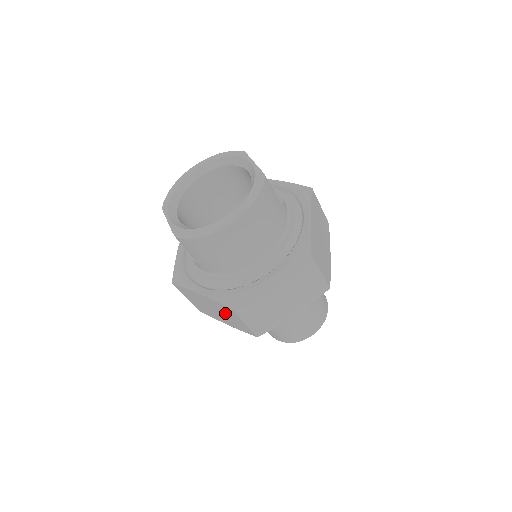
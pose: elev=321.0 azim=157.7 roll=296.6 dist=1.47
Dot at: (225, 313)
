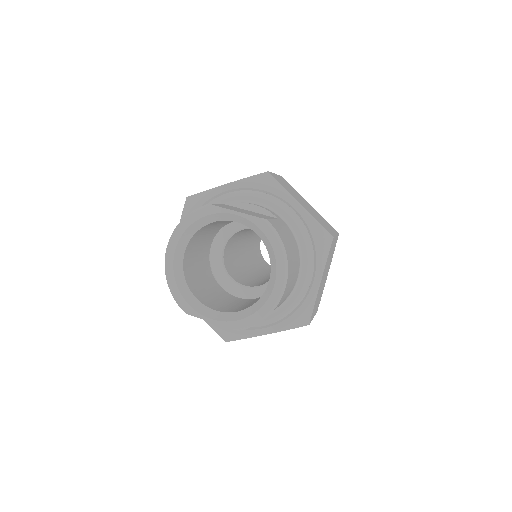
Dot at: occluded
